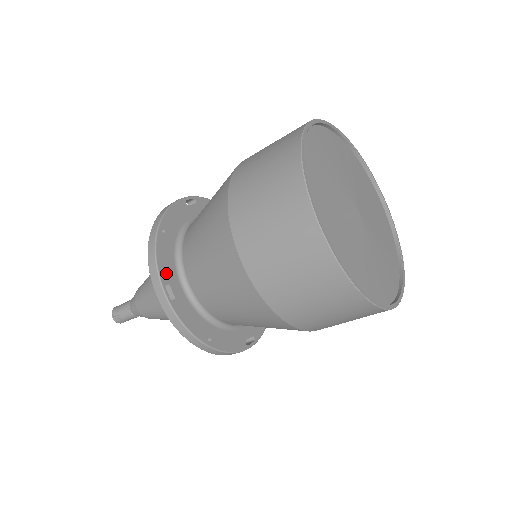
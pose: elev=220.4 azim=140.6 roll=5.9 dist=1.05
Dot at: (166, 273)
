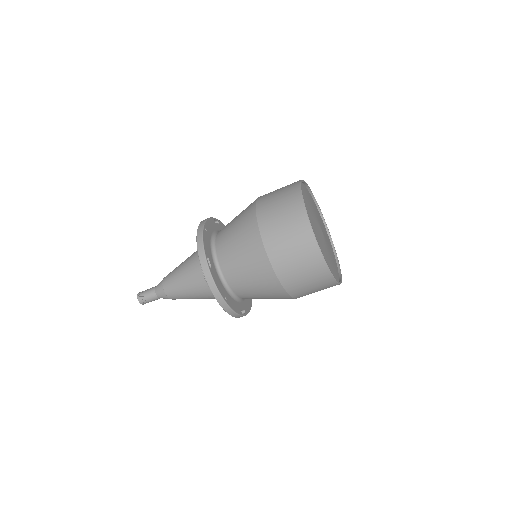
Dot at: (207, 252)
